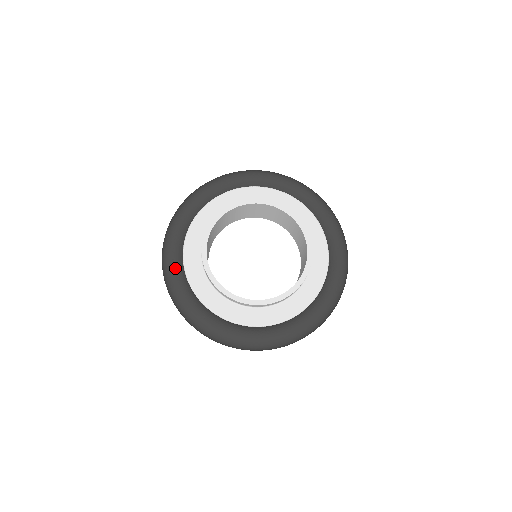
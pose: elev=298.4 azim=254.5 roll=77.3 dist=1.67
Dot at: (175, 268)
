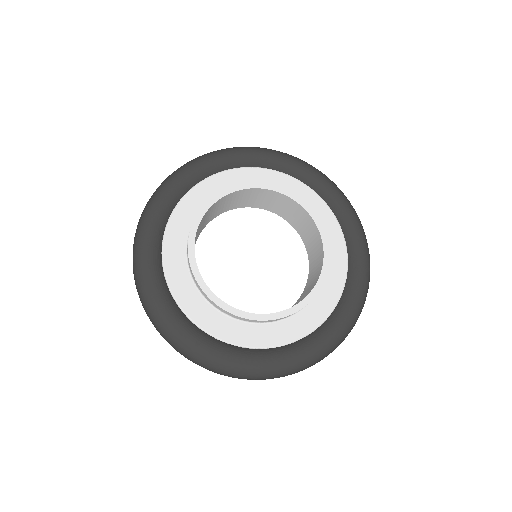
Dot at: (154, 280)
